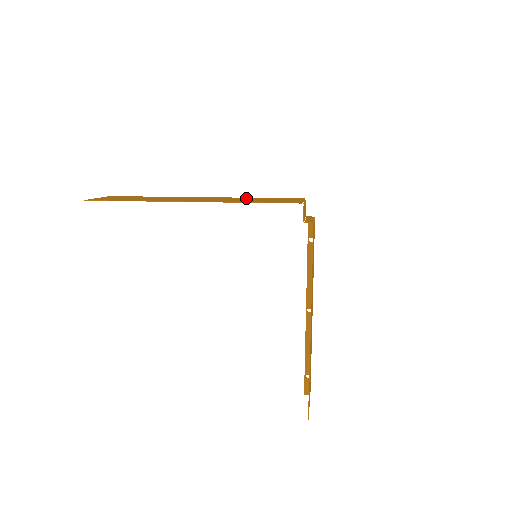
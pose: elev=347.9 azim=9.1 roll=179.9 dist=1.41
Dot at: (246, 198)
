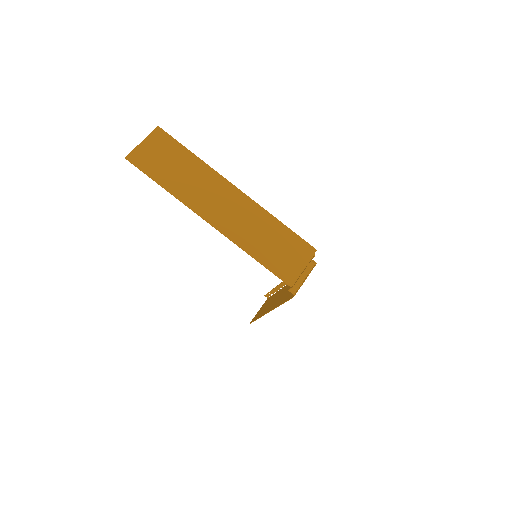
Dot at: (268, 223)
